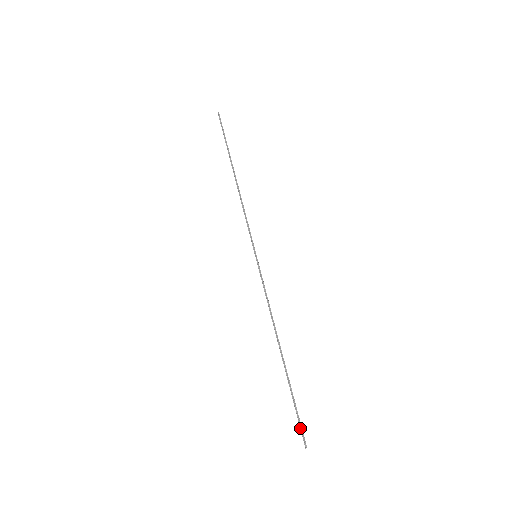
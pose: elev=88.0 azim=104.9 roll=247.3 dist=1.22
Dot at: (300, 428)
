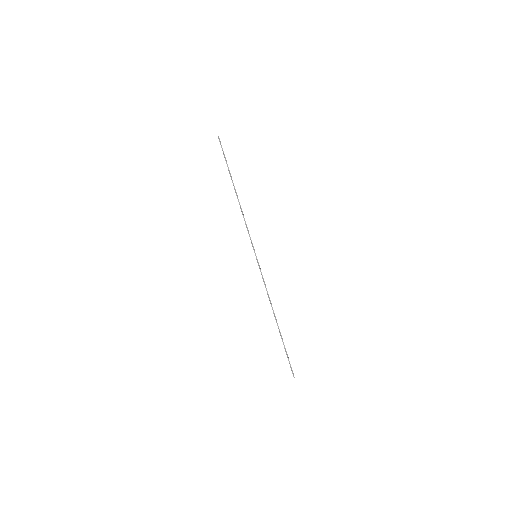
Dot at: (290, 367)
